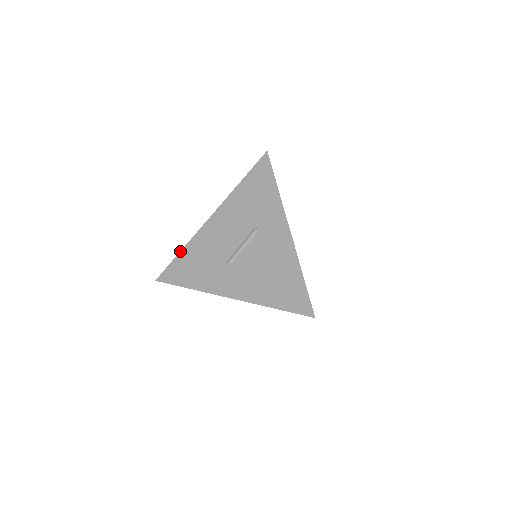
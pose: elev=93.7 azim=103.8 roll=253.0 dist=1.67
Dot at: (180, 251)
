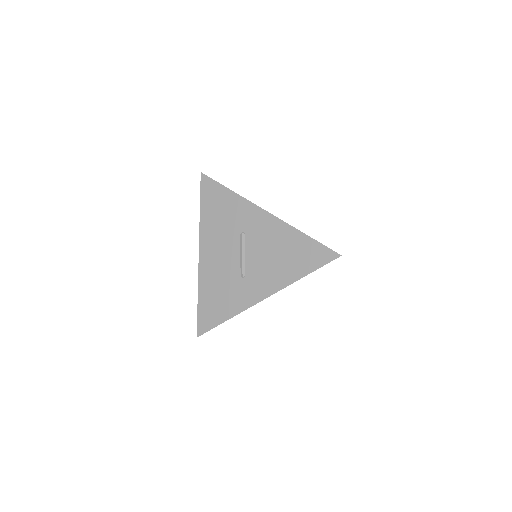
Dot at: occluded
